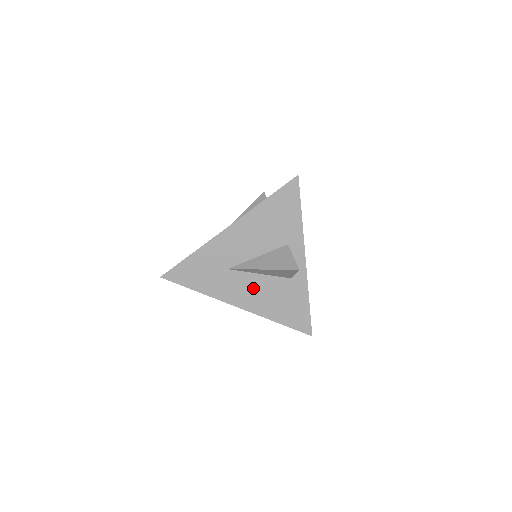
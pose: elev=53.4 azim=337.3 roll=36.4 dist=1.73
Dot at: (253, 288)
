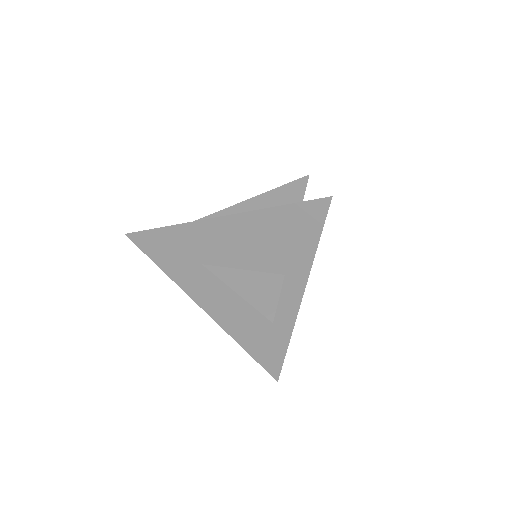
Dot at: (226, 299)
